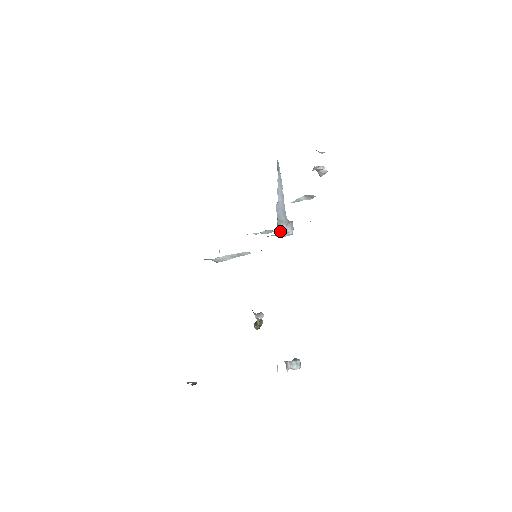
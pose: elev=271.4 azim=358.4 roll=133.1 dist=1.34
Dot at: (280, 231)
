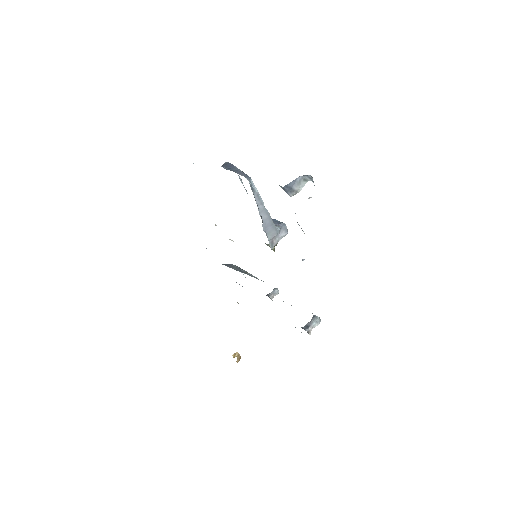
Dot at: (274, 245)
